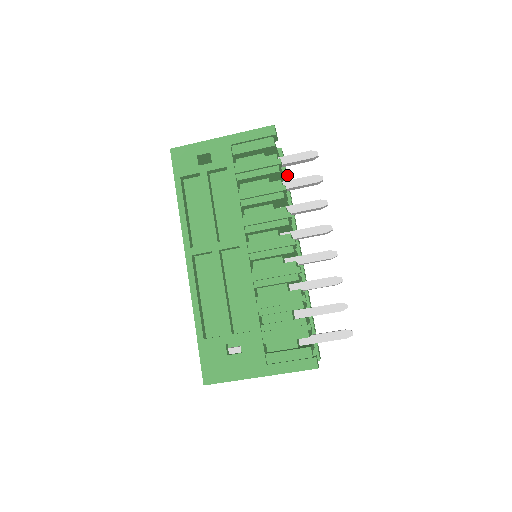
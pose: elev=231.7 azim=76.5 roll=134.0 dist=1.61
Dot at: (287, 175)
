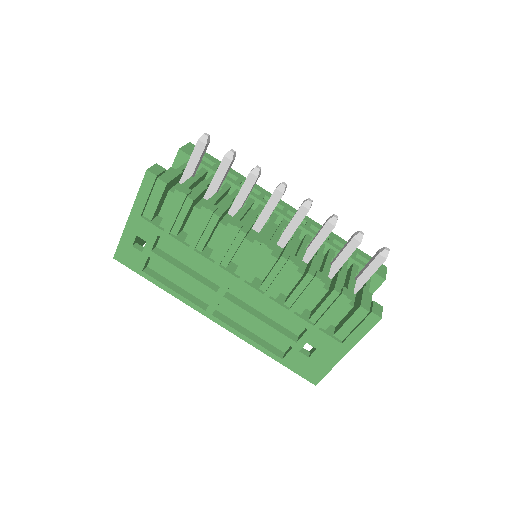
Dot at: (210, 156)
